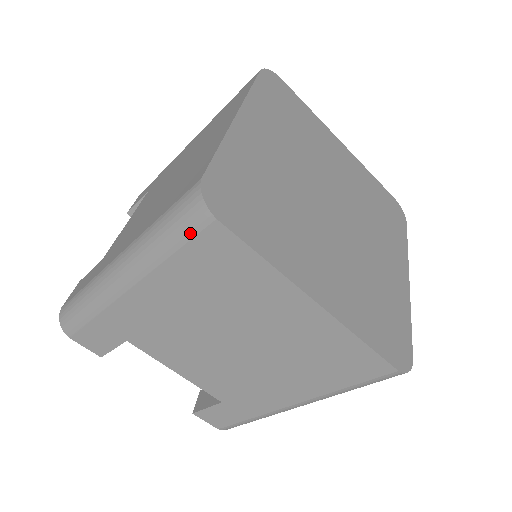
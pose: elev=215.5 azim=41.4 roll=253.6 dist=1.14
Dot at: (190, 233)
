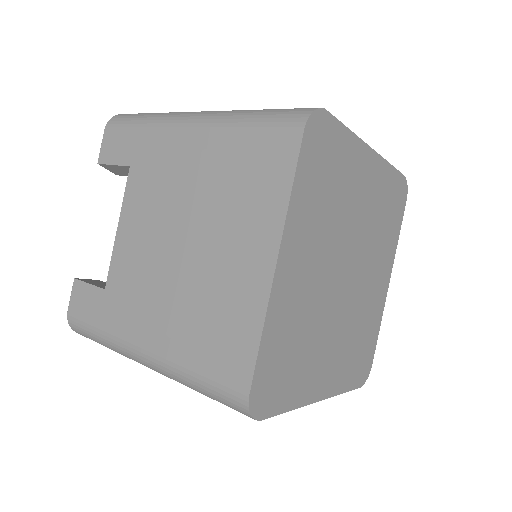
Dot at: occluded
